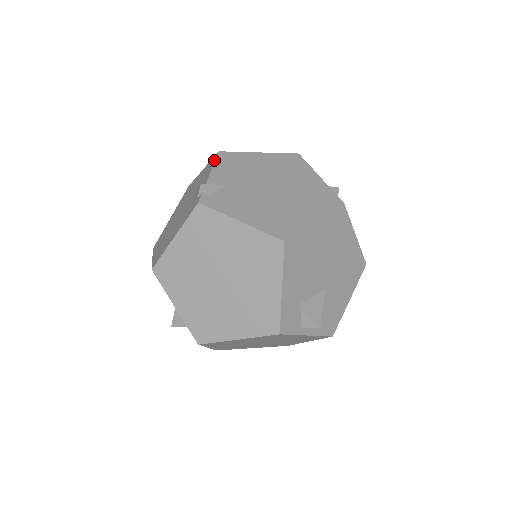
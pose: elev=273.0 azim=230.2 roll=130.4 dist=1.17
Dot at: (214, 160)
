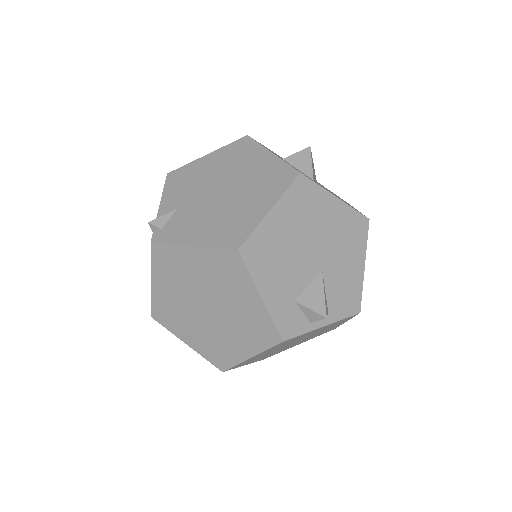
Dot at: (164, 186)
